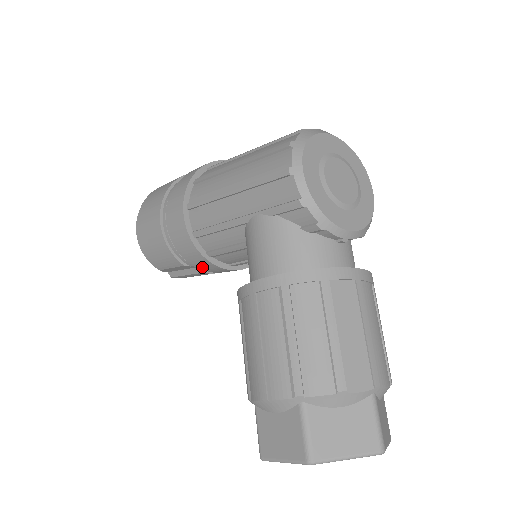
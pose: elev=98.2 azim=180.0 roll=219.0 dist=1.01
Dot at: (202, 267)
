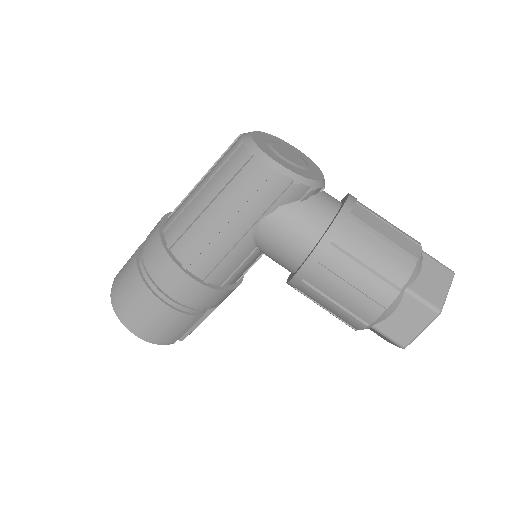
Dot at: (219, 302)
